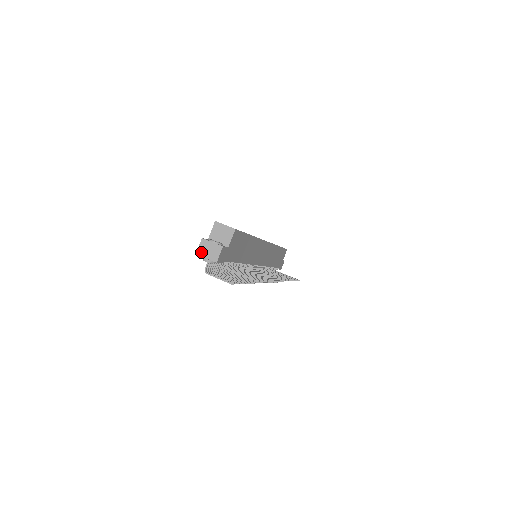
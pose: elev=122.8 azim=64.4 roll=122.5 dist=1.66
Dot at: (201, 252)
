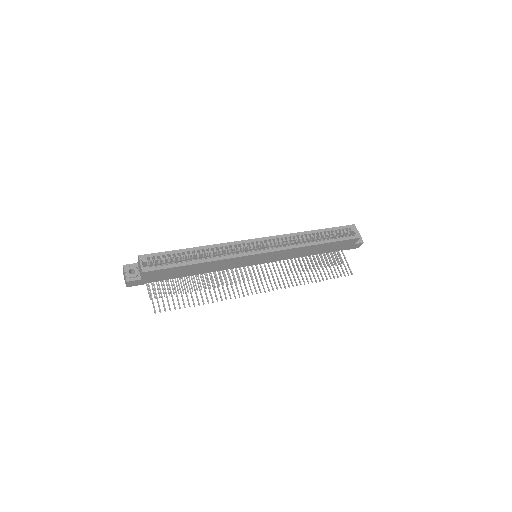
Dot at: (123, 273)
